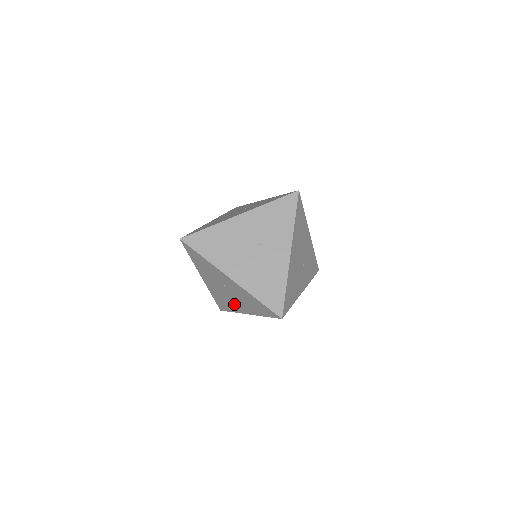
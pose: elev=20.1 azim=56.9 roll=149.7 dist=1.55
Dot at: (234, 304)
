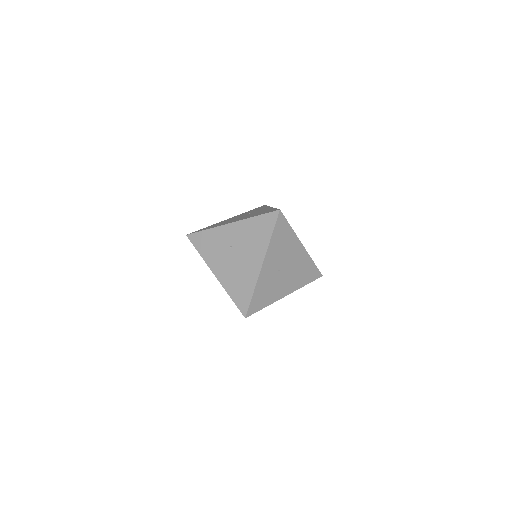
Dot at: (248, 269)
